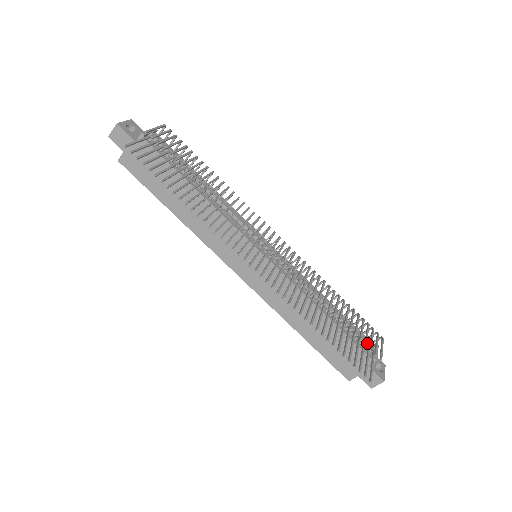
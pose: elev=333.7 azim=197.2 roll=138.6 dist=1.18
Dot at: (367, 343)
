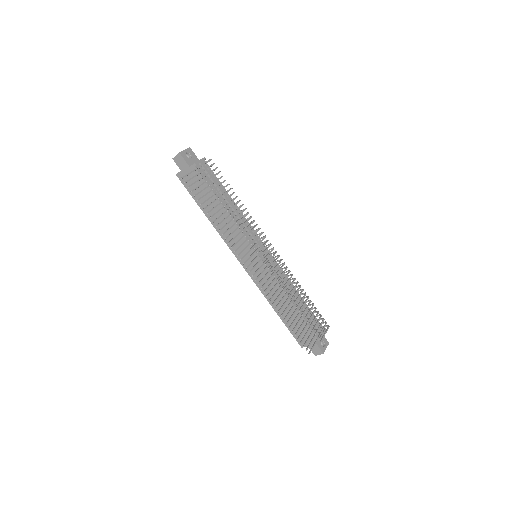
Dot at: occluded
